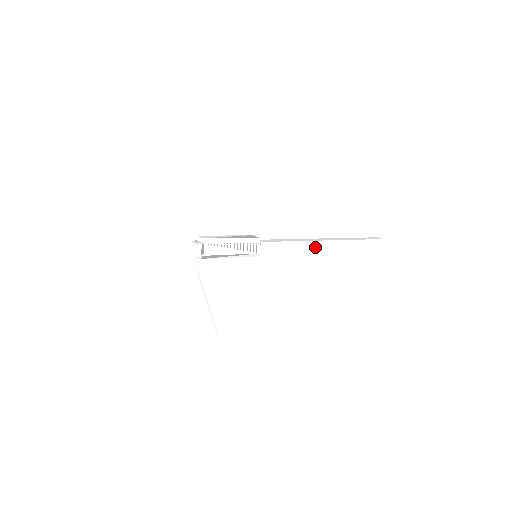
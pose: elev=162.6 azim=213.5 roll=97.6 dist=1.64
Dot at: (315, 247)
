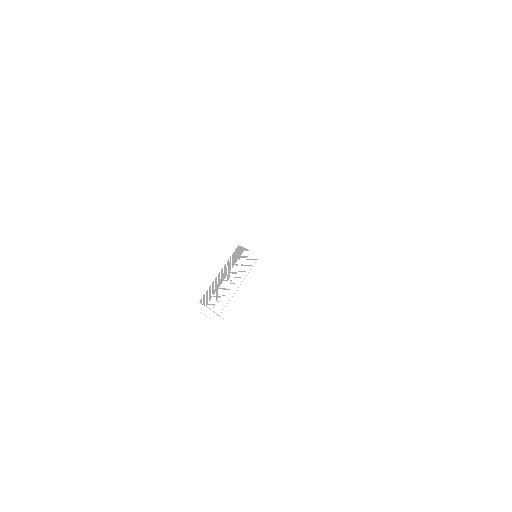
Dot at: (297, 189)
